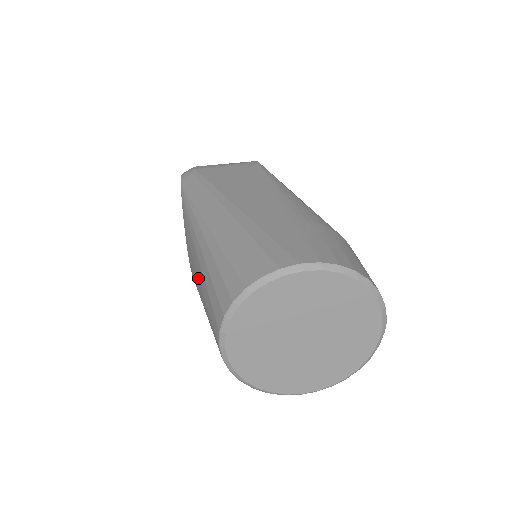
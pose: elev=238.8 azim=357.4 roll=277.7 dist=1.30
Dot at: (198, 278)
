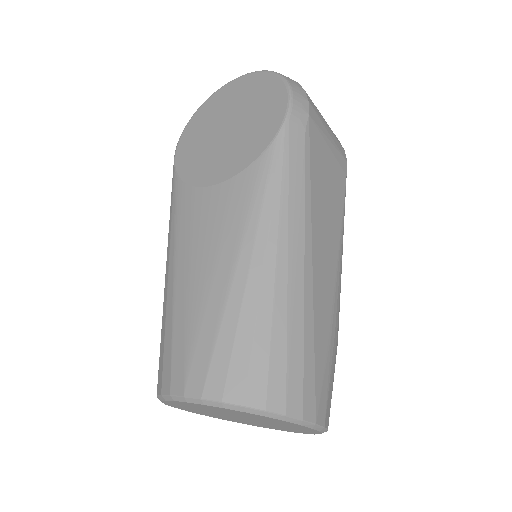
Dot at: (210, 273)
